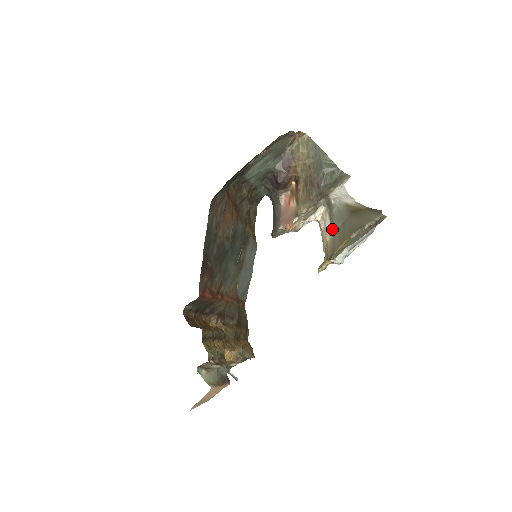
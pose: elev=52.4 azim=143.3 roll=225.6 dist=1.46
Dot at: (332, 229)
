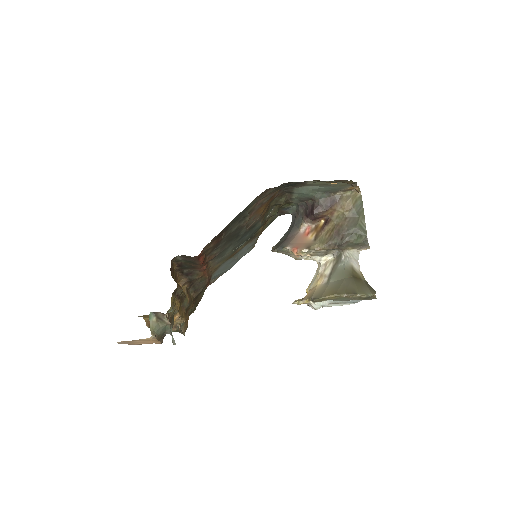
Dot at: (329, 278)
